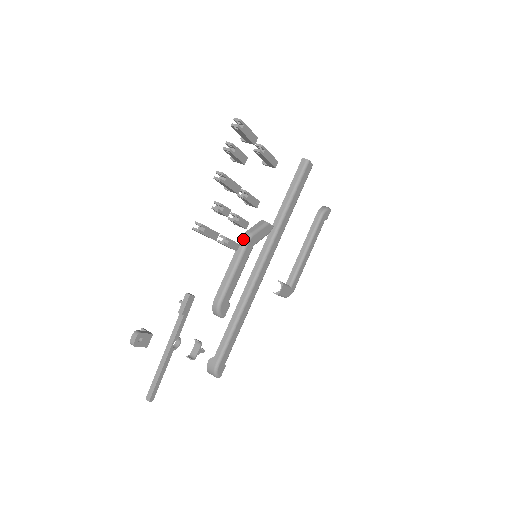
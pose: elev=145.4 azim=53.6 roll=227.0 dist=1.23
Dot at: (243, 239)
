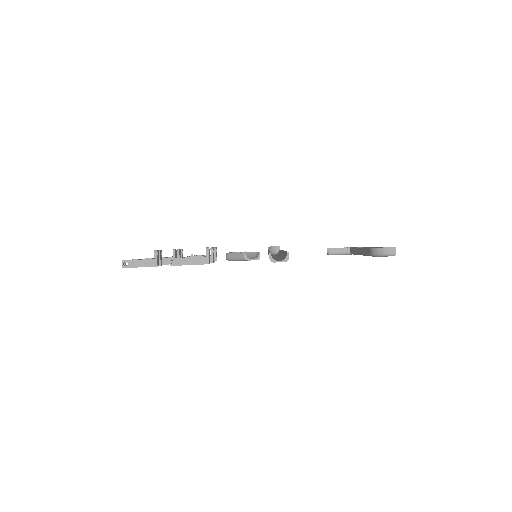
Dot at: occluded
